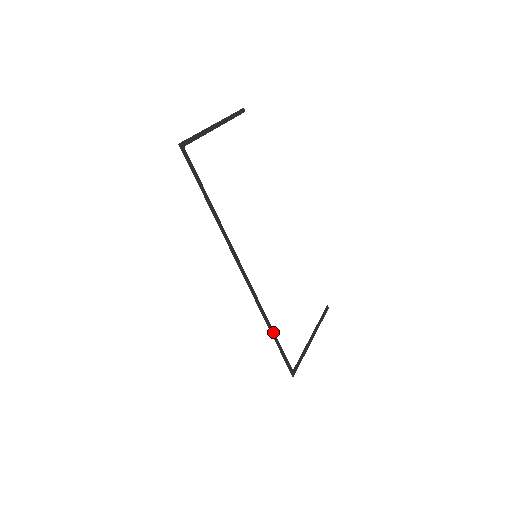
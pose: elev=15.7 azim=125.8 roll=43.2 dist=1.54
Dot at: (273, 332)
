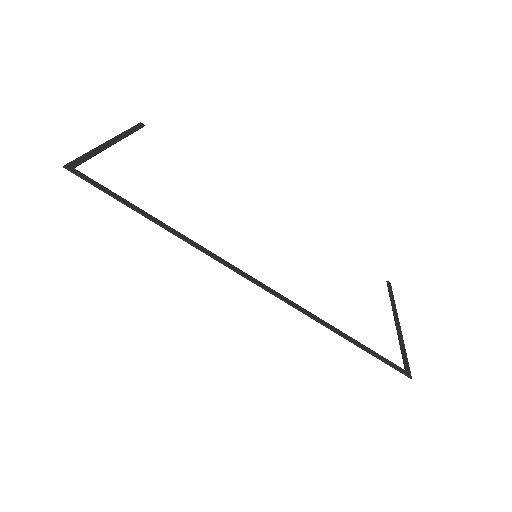
Dot at: (343, 334)
